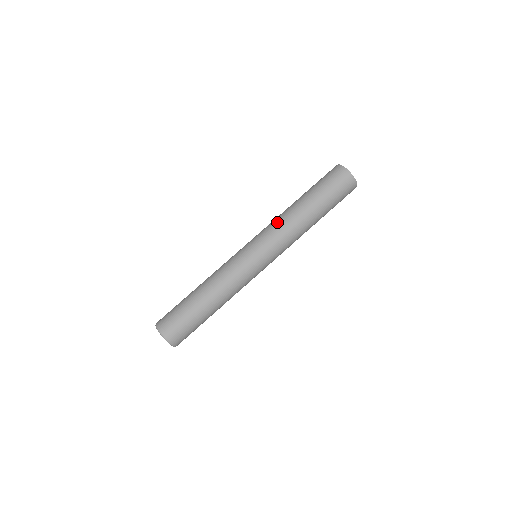
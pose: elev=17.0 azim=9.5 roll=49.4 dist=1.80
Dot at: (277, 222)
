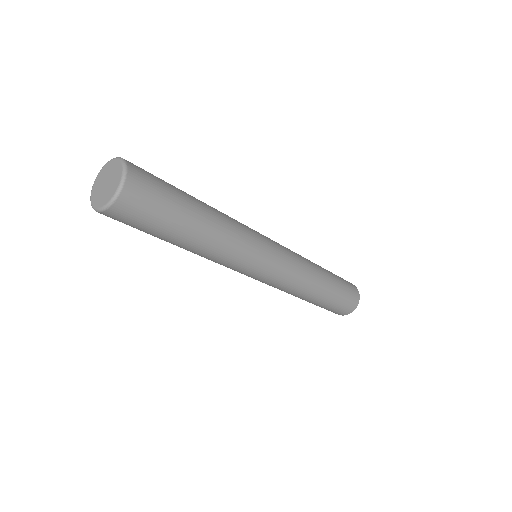
Dot at: occluded
